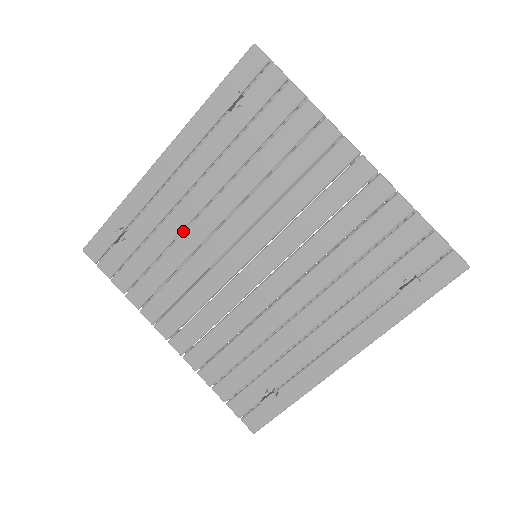
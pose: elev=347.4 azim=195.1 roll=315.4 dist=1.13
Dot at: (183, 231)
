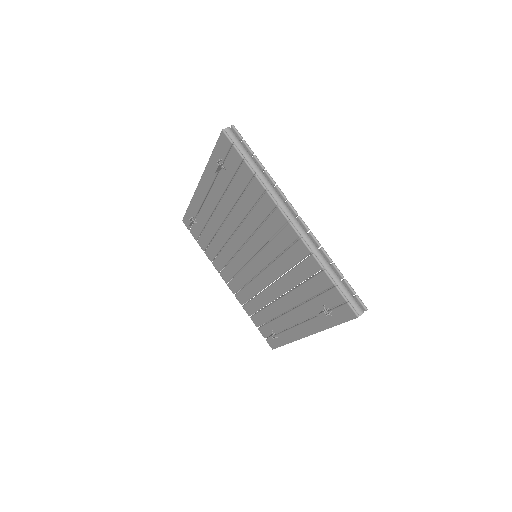
Dot at: occluded
